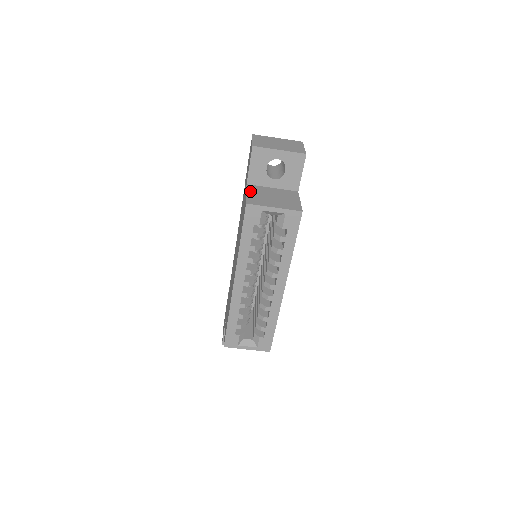
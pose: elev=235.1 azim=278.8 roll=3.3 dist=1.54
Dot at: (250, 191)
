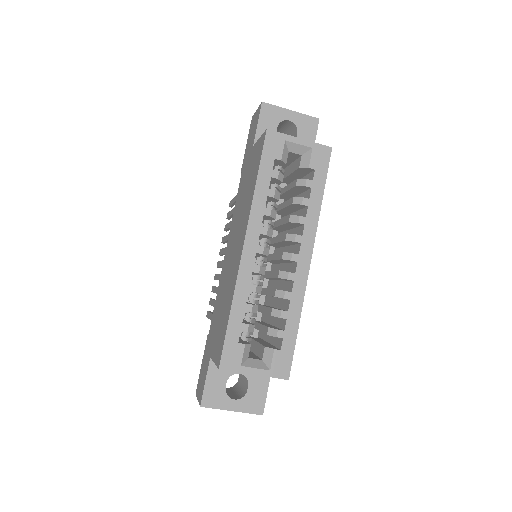
Dot at: occluded
